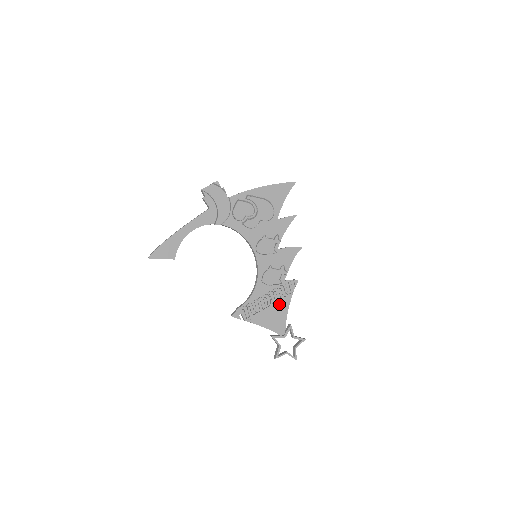
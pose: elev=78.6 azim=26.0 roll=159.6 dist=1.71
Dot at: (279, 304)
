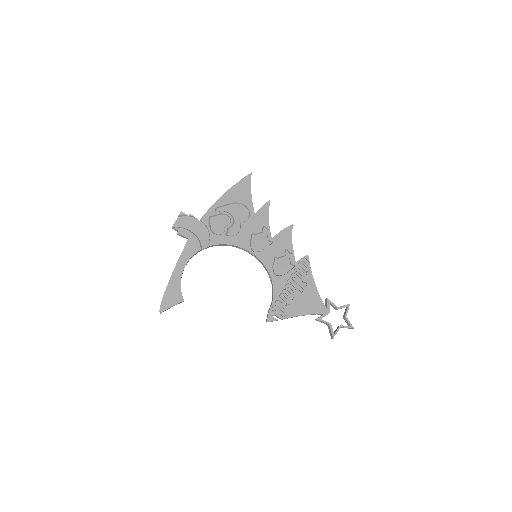
Dot at: (304, 286)
